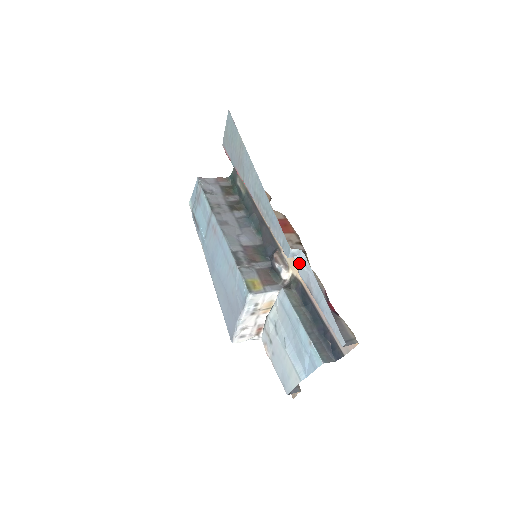
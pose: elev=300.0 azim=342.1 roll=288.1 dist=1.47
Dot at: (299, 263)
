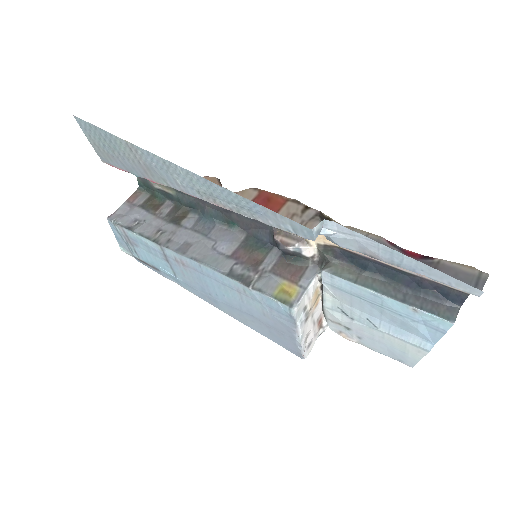
Dot at: (332, 235)
